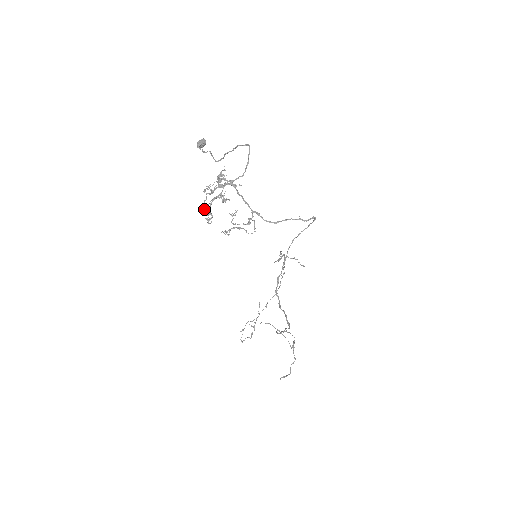
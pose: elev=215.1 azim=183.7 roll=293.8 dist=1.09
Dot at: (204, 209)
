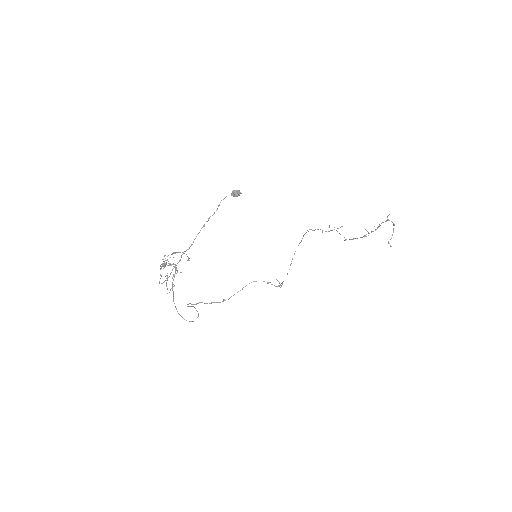
Dot at: (175, 253)
